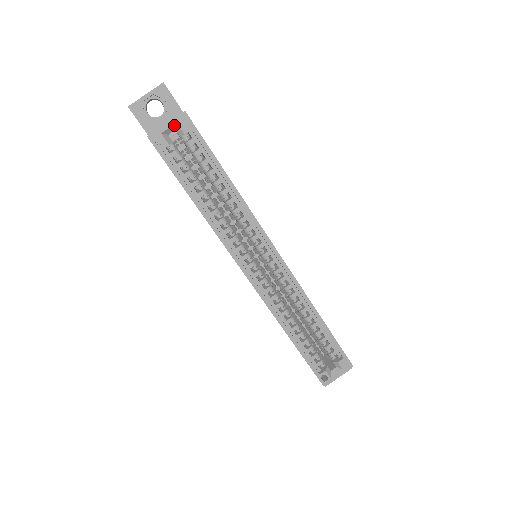
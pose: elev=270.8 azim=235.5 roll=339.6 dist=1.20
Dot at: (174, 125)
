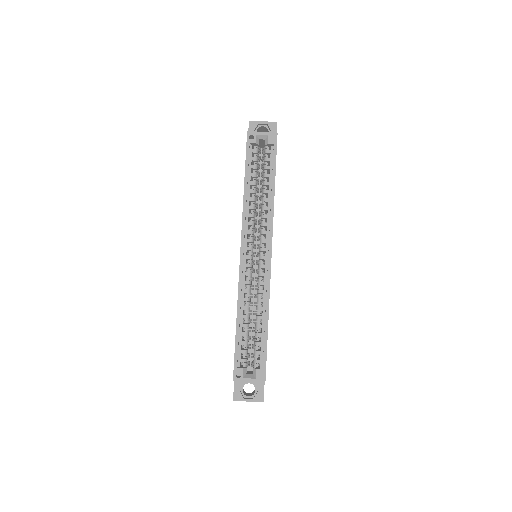
Dot at: (266, 136)
